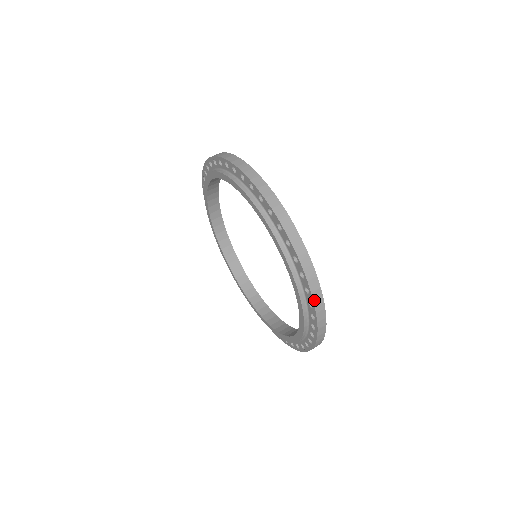
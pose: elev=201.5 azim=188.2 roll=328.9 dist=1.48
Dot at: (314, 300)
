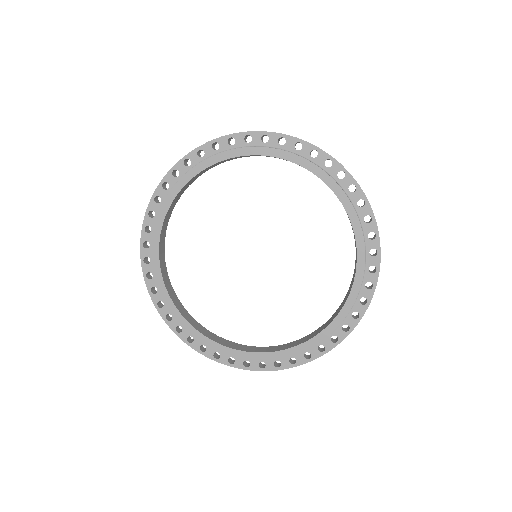
Dot at: (363, 192)
